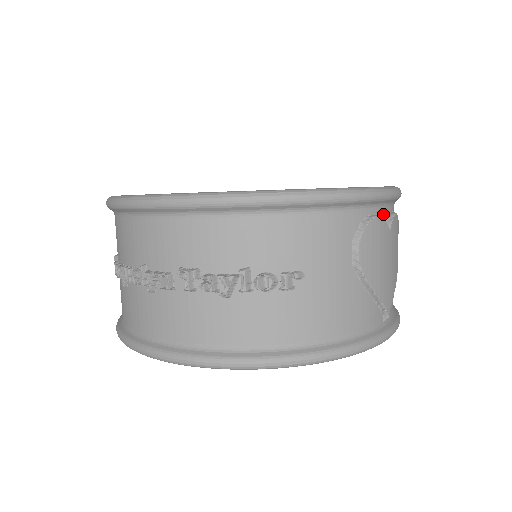
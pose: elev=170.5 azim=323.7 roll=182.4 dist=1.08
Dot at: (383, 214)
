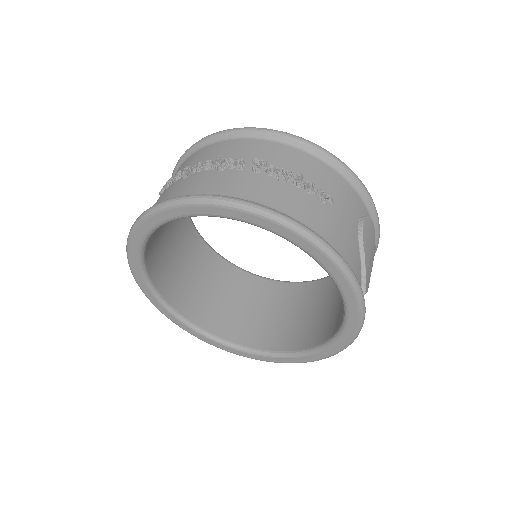
Dot at: occluded
